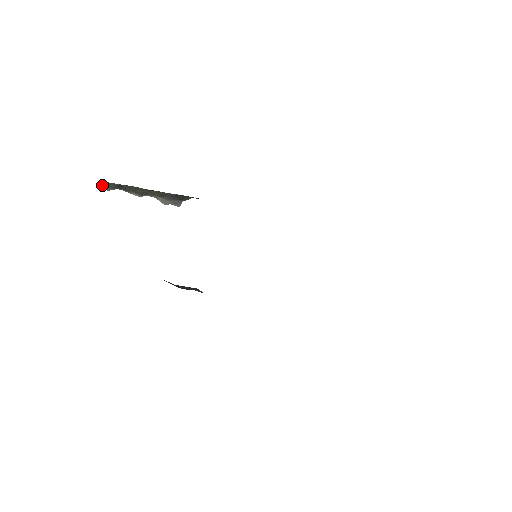
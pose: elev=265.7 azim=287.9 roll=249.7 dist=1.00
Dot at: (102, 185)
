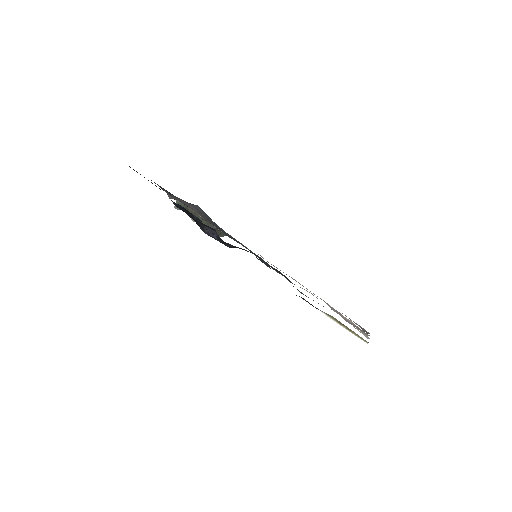
Dot at: occluded
